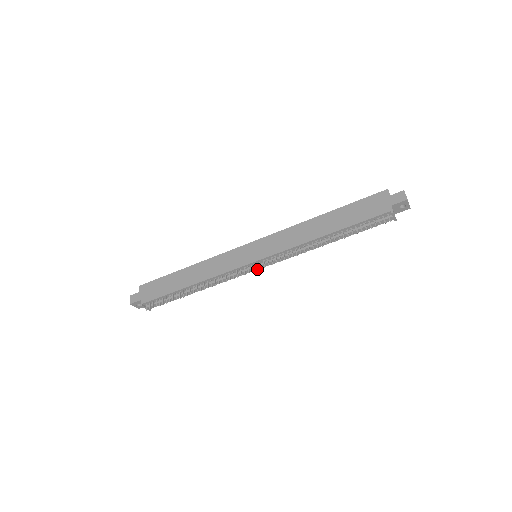
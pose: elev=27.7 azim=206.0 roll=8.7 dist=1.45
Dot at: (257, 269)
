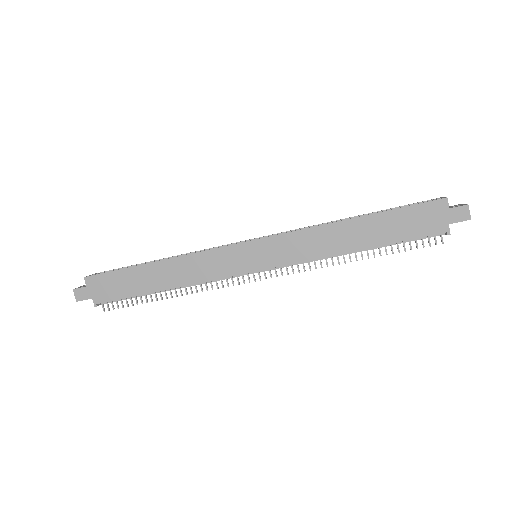
Dot at: occluded
